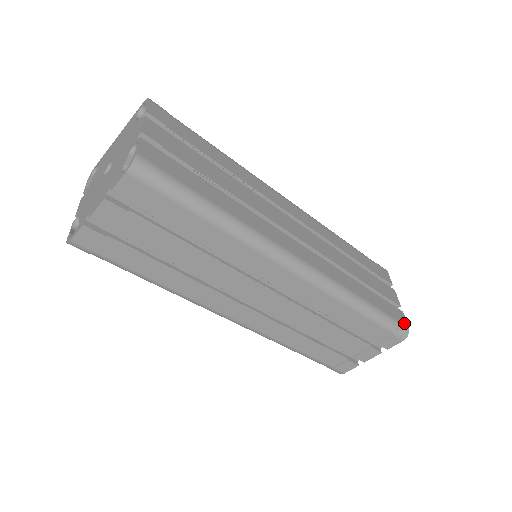
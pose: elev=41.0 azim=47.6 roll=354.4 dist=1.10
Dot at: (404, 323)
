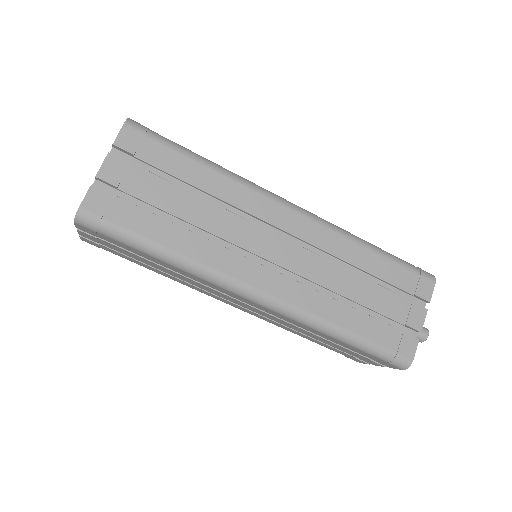
Dot at: occluded
